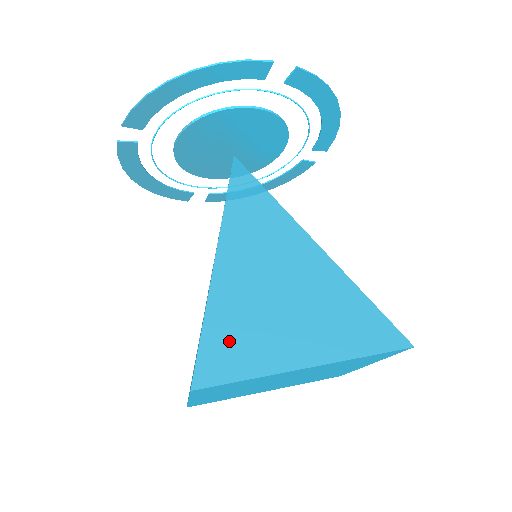
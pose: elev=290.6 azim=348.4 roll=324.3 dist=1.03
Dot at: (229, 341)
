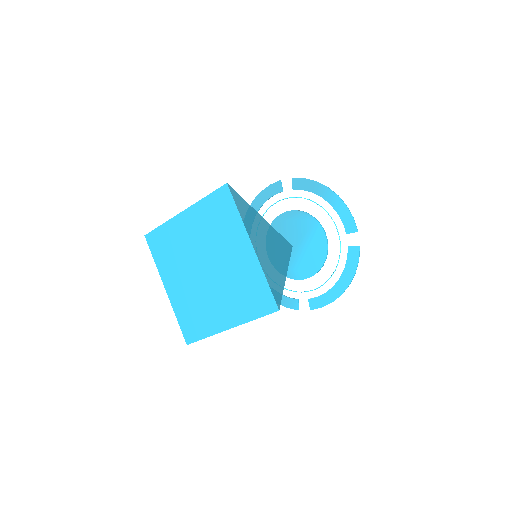
Dot at: (245, 209)
